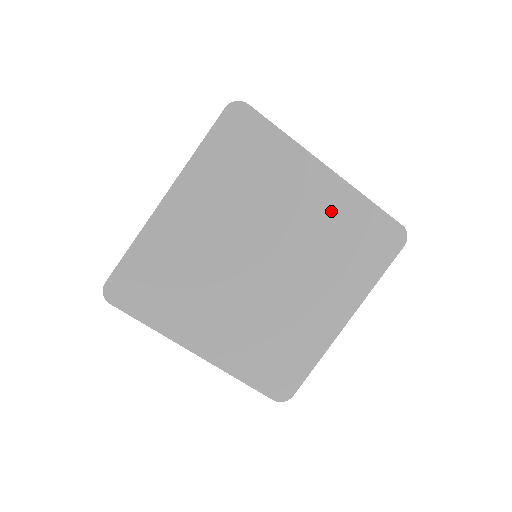
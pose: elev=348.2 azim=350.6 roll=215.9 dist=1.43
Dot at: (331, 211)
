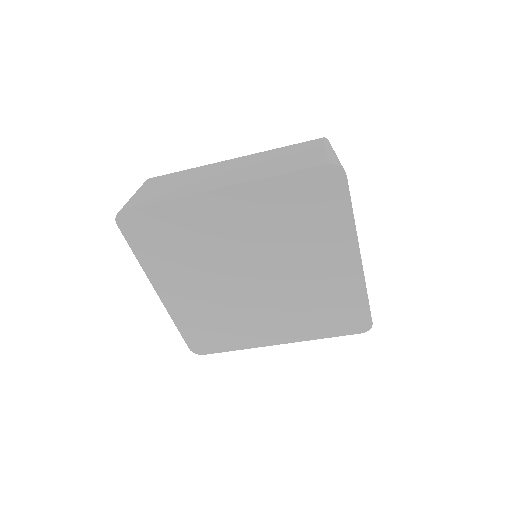
Dot at: (257, 211)
